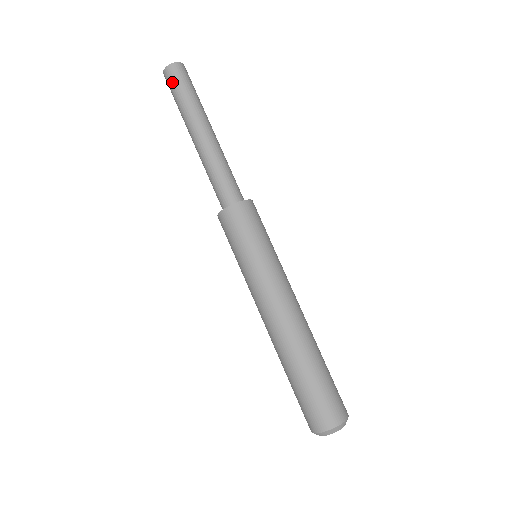
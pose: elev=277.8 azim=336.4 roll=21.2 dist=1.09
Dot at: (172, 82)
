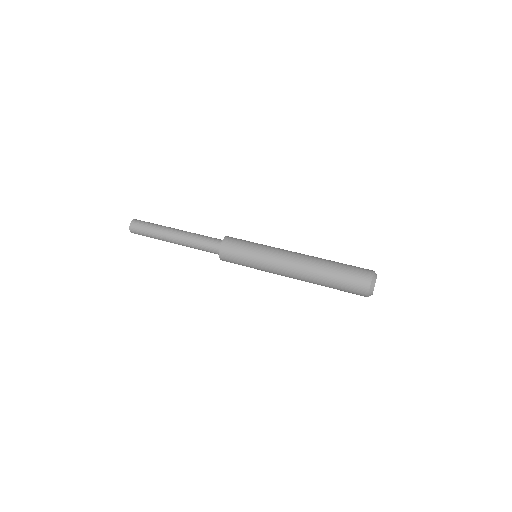
Dot at: (140, 226)
